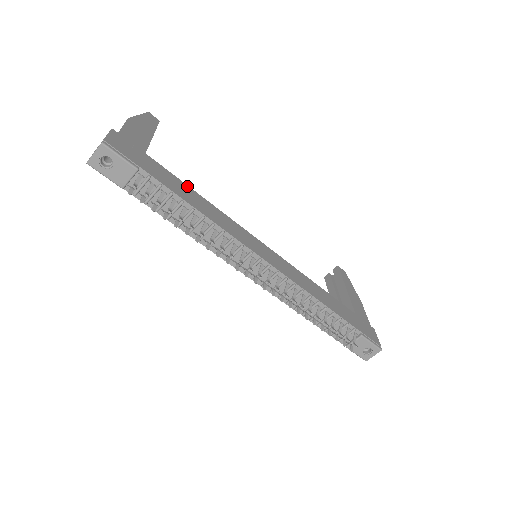
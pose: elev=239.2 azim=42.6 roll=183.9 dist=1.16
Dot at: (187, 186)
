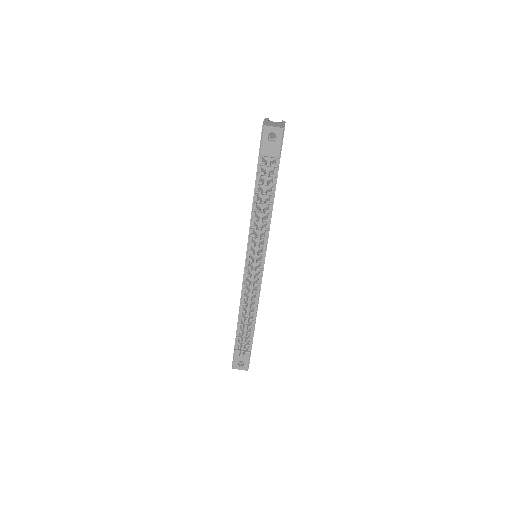
Dot at: occluded
